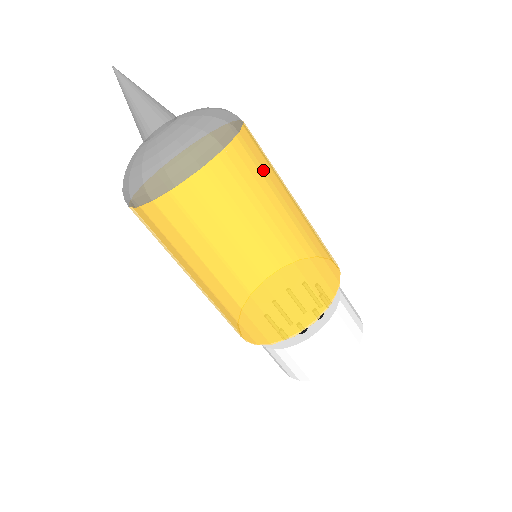
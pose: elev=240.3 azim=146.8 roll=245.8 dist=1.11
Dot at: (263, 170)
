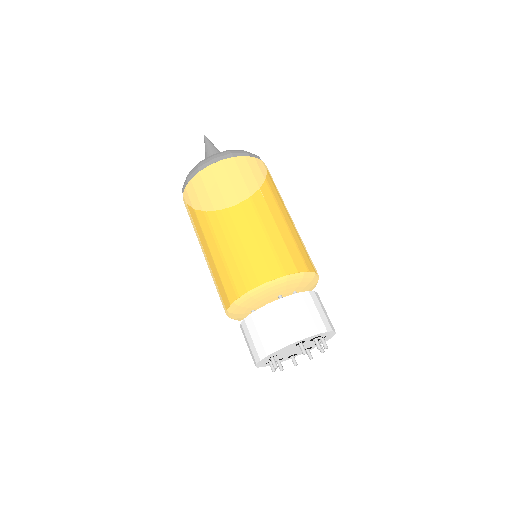
Dot at: occluded
